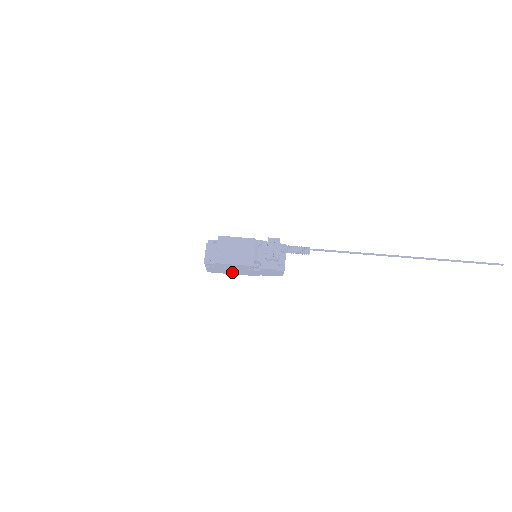
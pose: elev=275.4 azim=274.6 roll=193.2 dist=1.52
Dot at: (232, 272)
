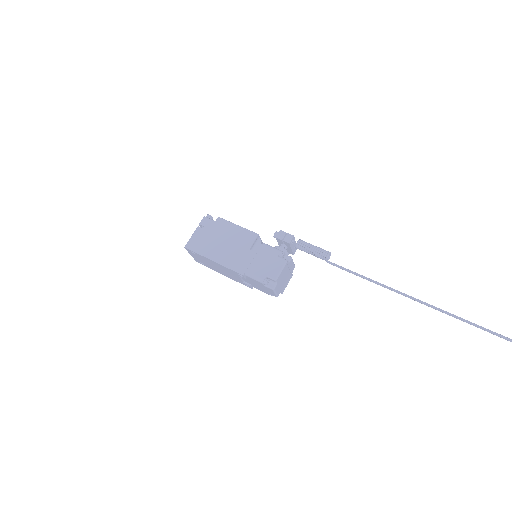
Dot at: (216, 253)
